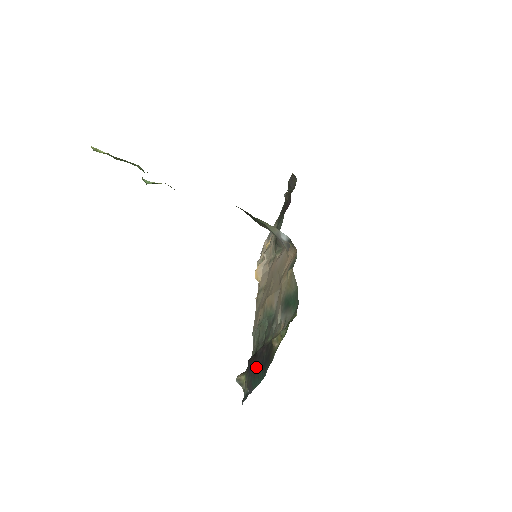
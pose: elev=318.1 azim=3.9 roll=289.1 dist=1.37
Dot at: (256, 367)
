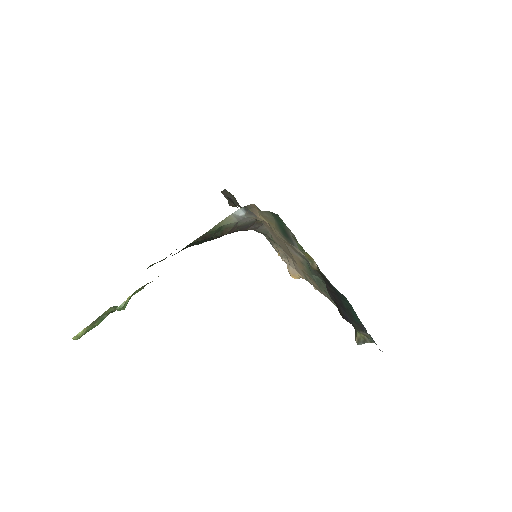
Dot at: (343, 308)
